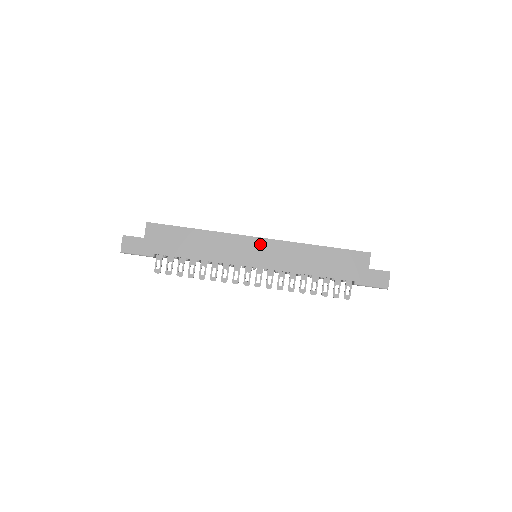
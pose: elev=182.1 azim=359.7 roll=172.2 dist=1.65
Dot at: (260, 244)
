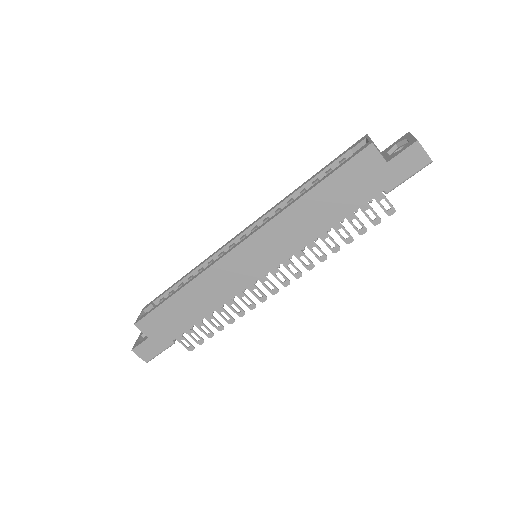
Dot at: (246, 250)
